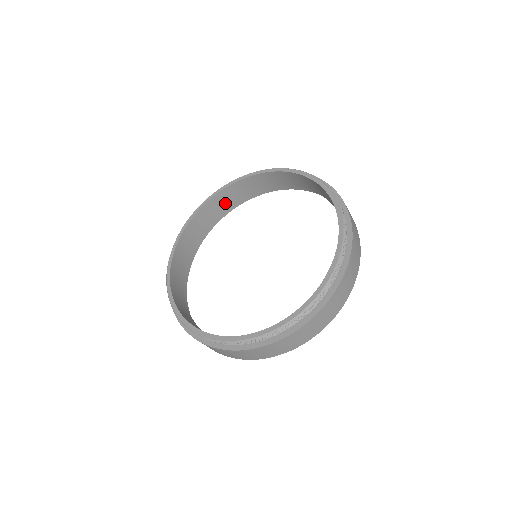
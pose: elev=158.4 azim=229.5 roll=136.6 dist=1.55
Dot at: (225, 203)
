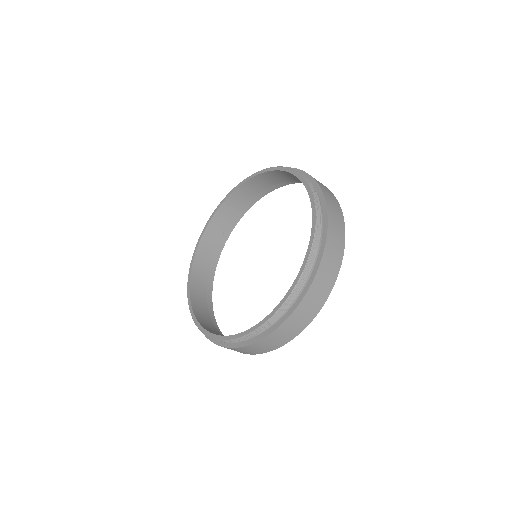
Dot at: (263, 185)
